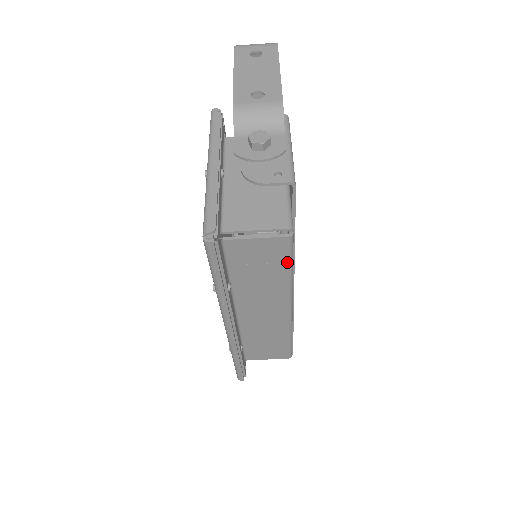
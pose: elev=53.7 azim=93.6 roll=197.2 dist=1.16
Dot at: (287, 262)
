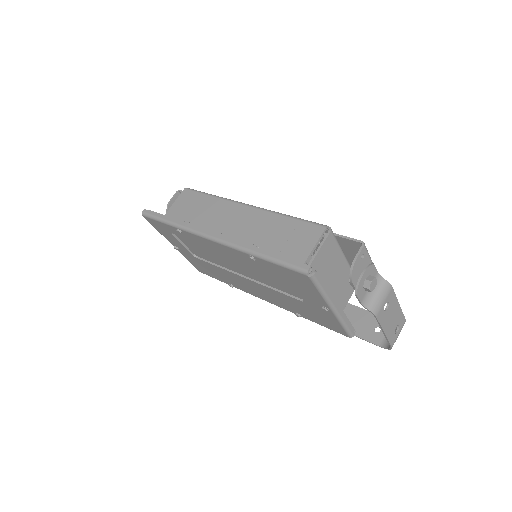
Dot at: (200, 194)
